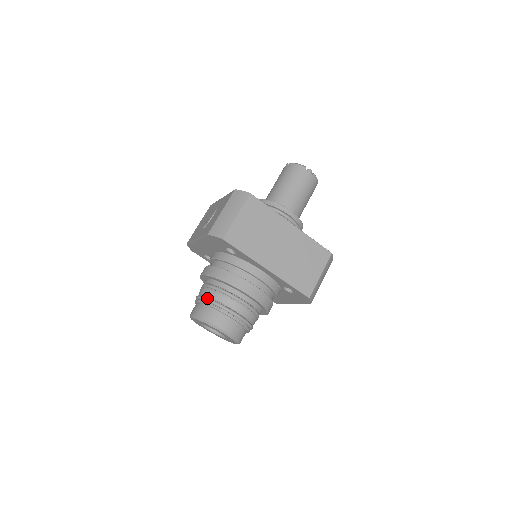
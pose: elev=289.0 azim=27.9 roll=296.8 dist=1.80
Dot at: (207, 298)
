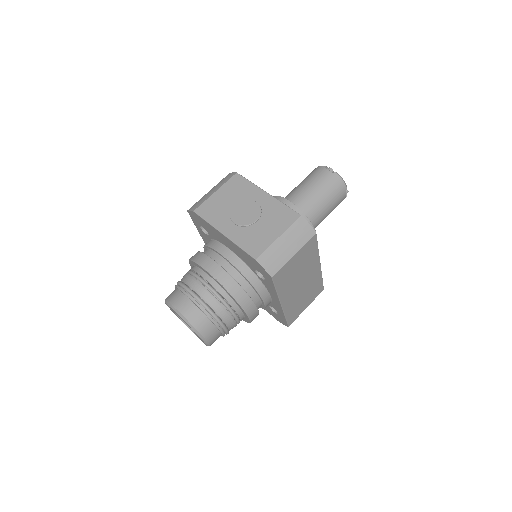
Dot at: (207, 306)
